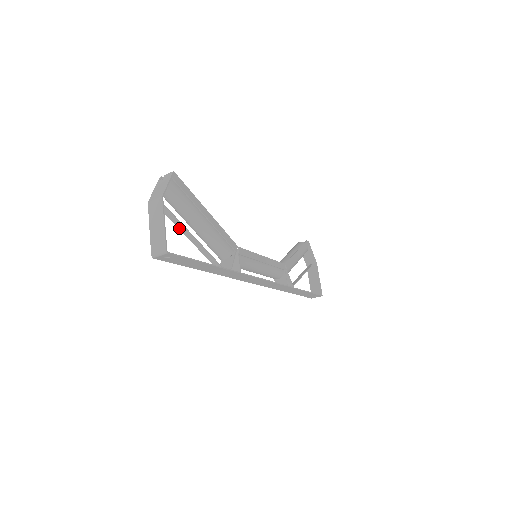
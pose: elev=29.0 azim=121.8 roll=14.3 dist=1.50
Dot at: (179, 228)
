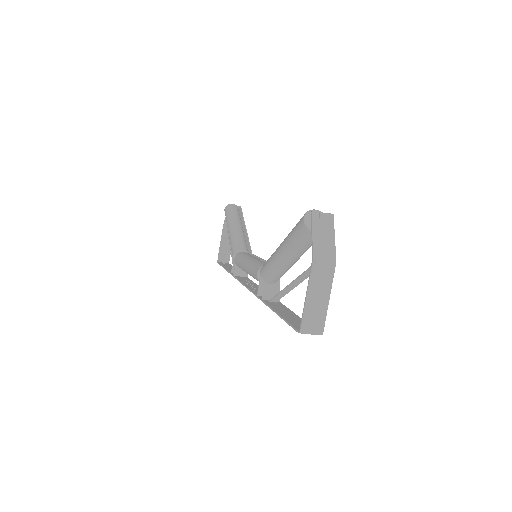
Dot at: (300, 277)
